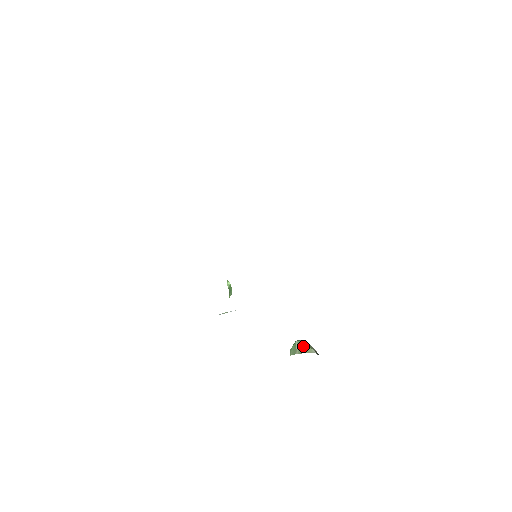
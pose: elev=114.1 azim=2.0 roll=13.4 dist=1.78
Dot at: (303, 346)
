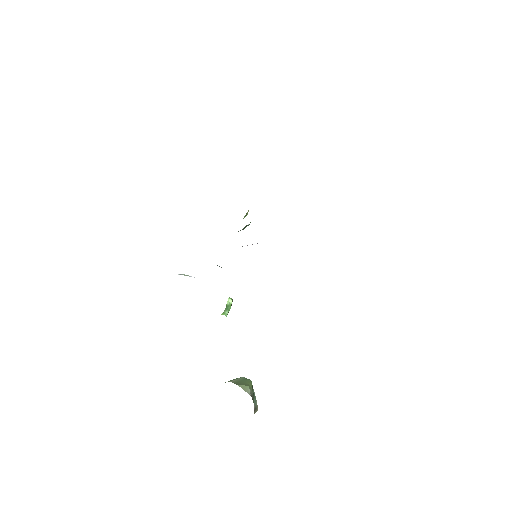
Dot at: (244, 381)
